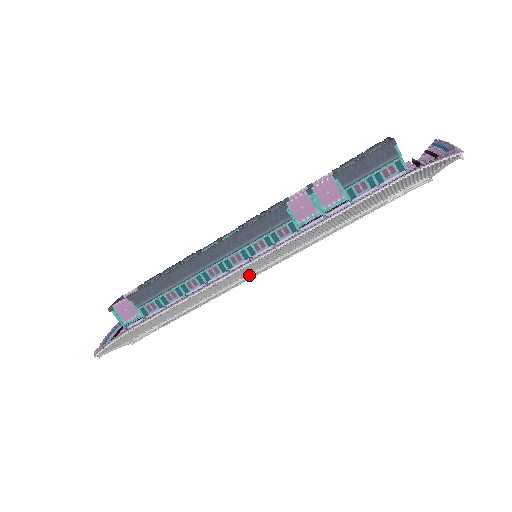
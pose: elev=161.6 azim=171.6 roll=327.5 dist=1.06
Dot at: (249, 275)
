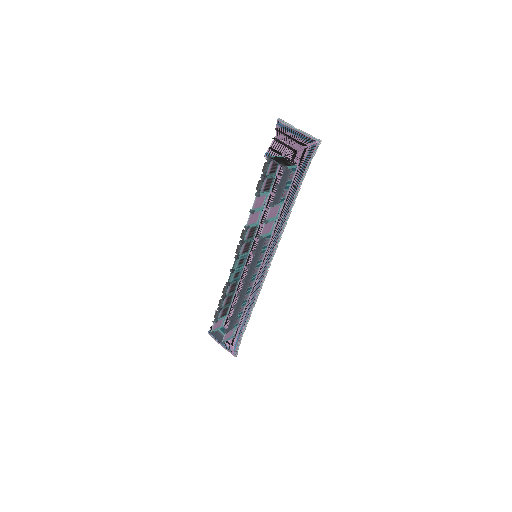
Dot at: occluded
